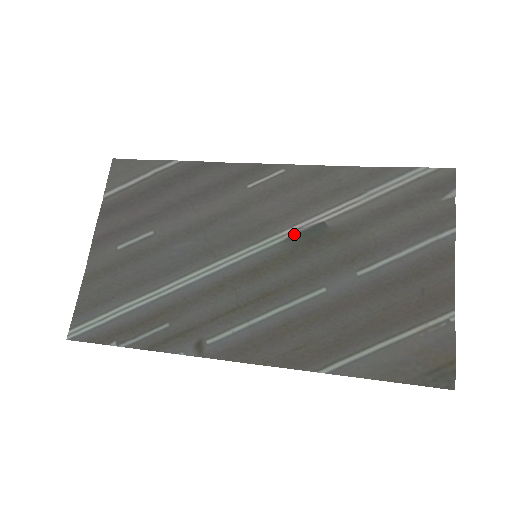
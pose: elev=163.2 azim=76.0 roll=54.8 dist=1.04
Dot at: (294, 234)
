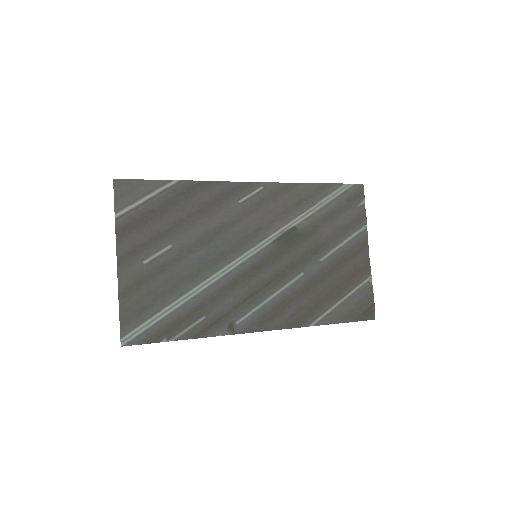
Dot at: (278, 237)
